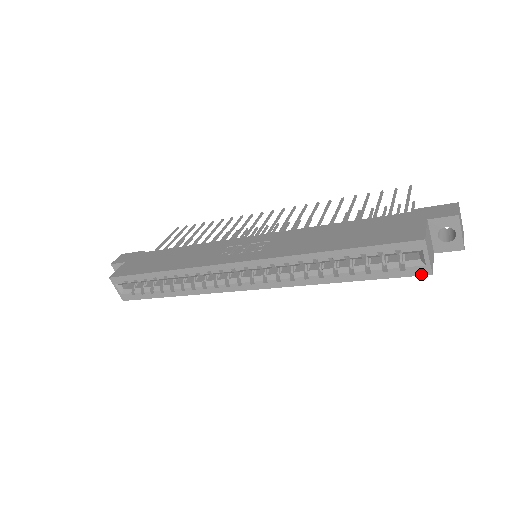
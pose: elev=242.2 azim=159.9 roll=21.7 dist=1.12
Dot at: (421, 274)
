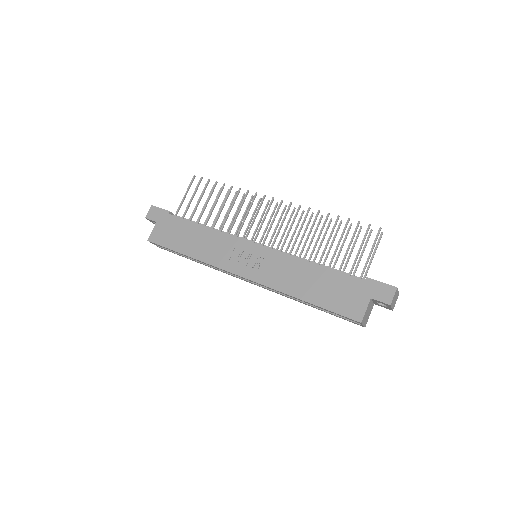
Dot at: occluded
